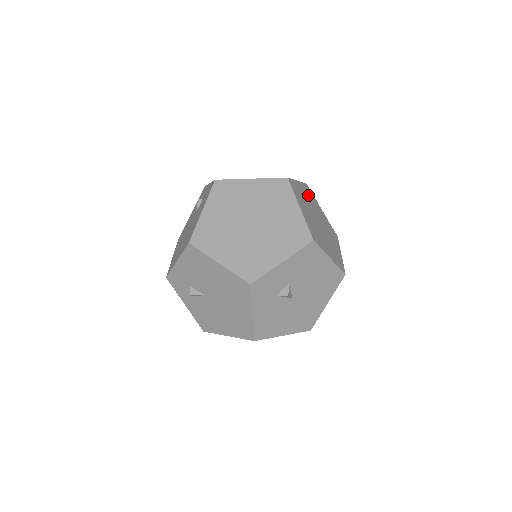
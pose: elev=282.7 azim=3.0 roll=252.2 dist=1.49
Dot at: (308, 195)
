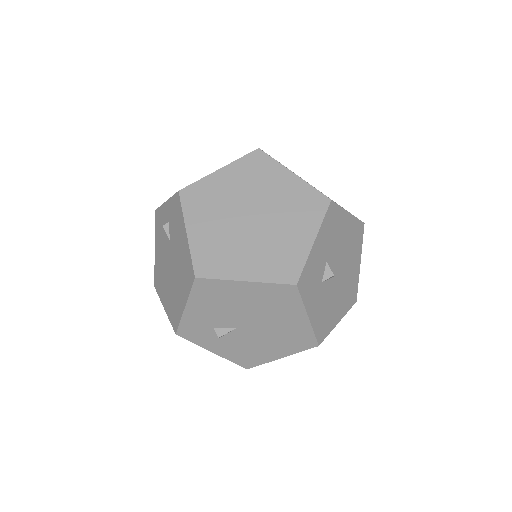
Dot at: occluded
